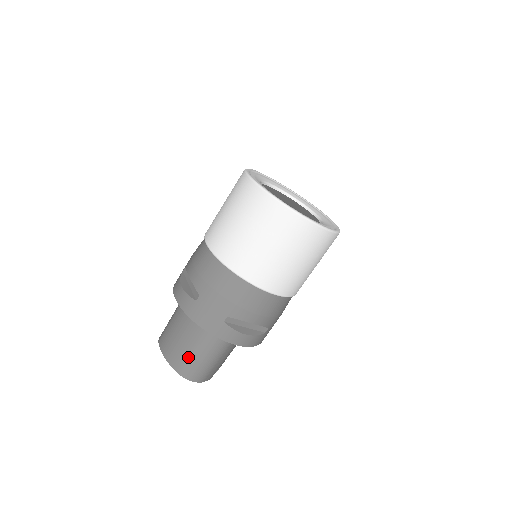
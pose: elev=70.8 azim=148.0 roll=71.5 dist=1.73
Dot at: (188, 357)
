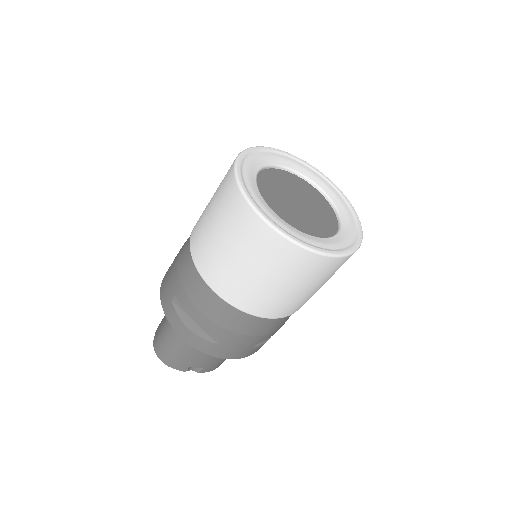
Dot at: (161, 329)
